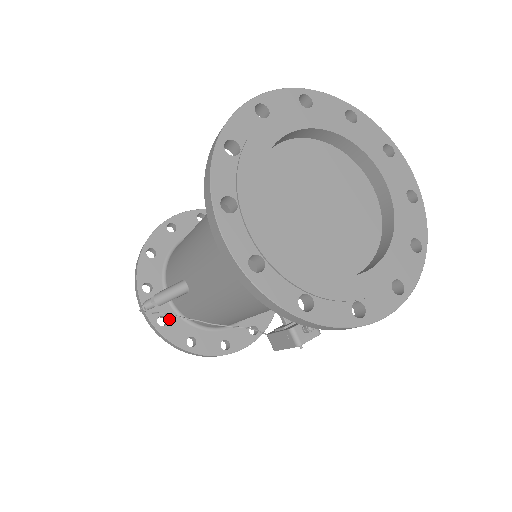
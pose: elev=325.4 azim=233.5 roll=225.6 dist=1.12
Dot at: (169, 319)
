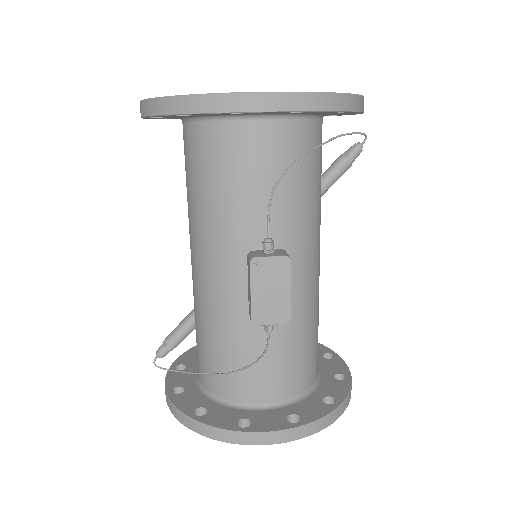
Dot at: (187, 390)
